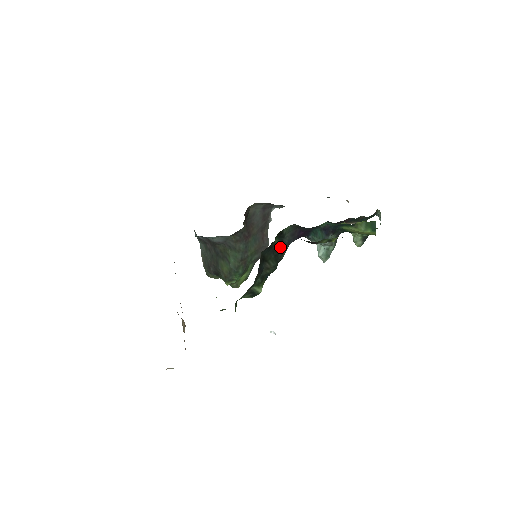
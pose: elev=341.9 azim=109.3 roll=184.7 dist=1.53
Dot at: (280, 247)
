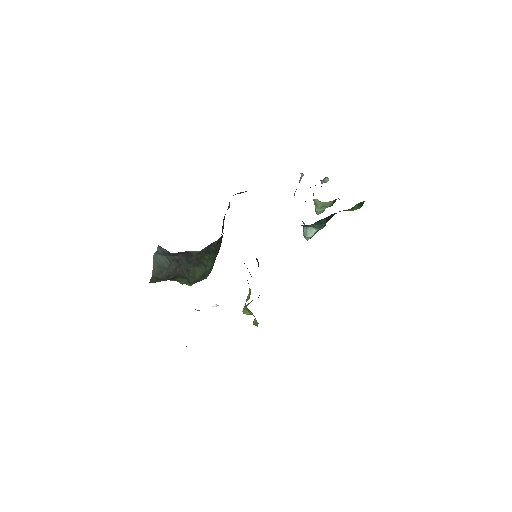
Dot at: occluded
